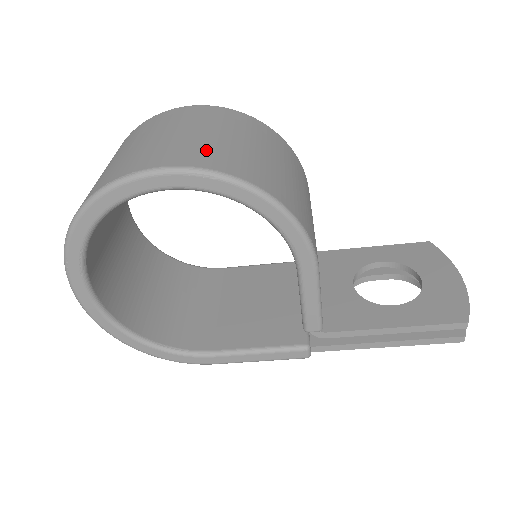
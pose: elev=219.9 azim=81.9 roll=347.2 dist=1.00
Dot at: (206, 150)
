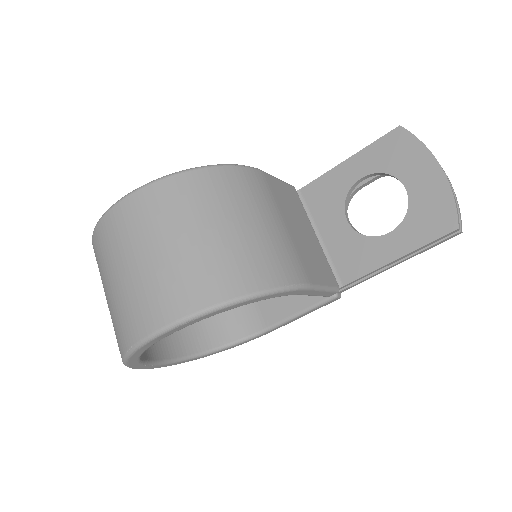
Dot at: (170, 286)
